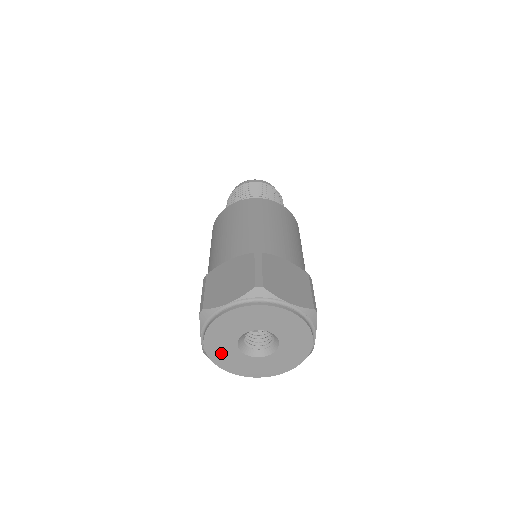
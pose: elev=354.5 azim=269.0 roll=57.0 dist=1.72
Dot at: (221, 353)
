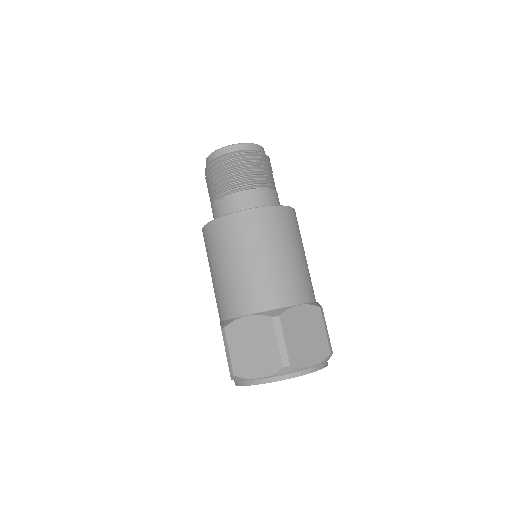
Dot at: occluded
